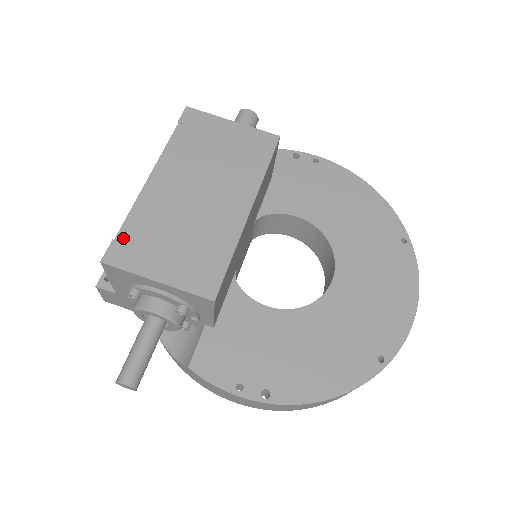
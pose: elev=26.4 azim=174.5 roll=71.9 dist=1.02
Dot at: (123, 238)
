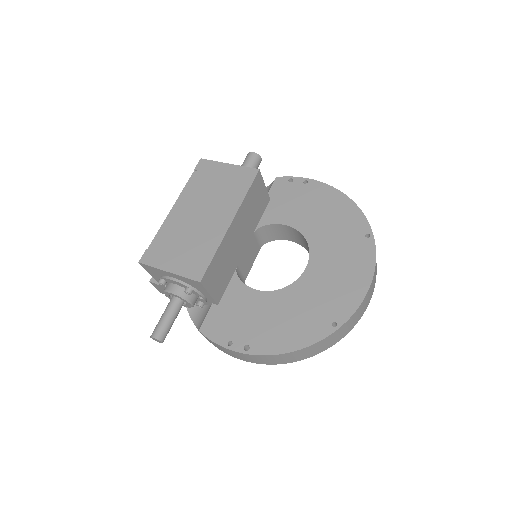
Dot at: (152, 247)
